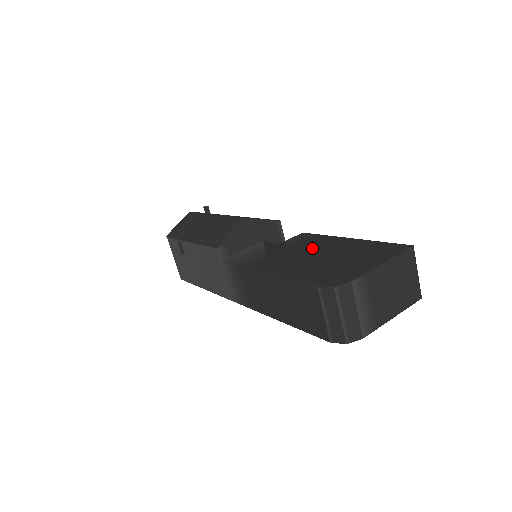
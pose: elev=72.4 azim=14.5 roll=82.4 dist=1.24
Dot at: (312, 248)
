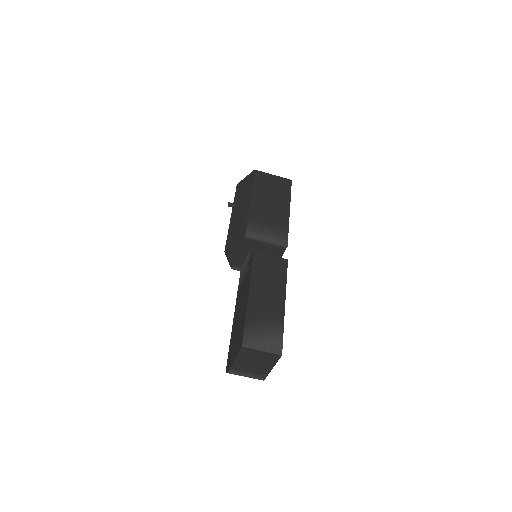
Dot at: (243, 296)
